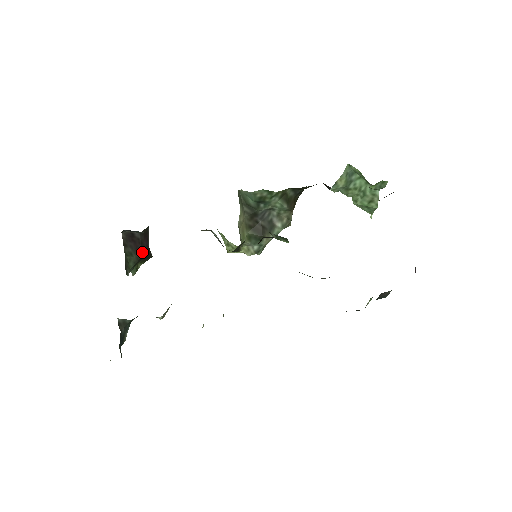
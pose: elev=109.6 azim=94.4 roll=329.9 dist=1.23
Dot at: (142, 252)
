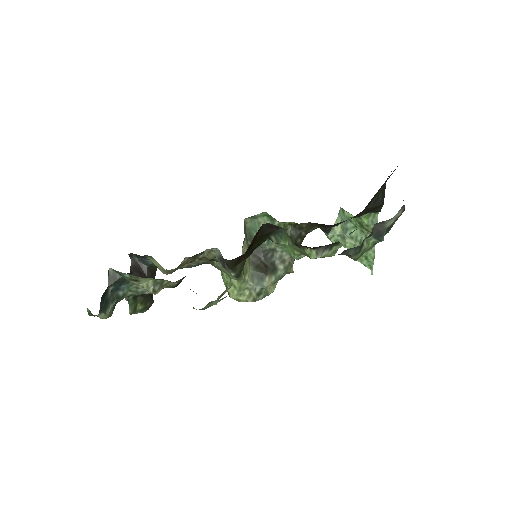
Dot at: occluded
